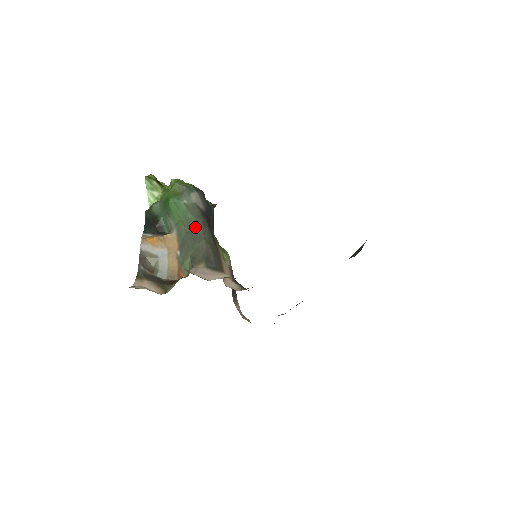
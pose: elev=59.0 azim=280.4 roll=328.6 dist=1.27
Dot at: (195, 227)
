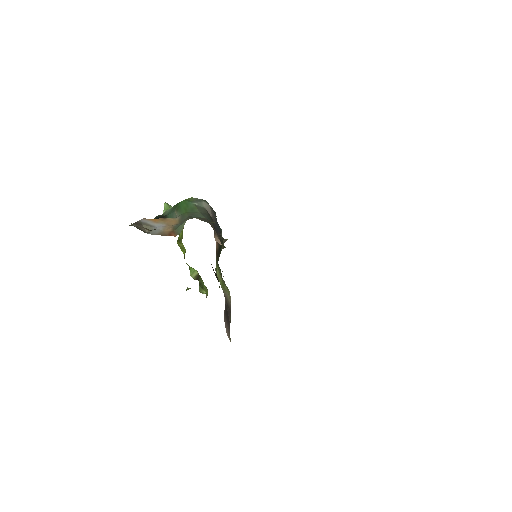
Dot at: (199, 215)
